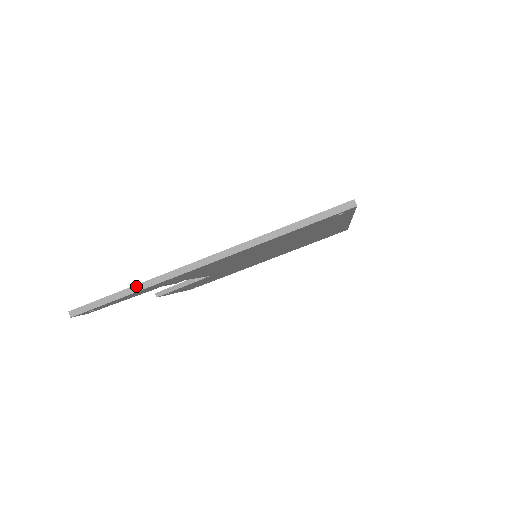
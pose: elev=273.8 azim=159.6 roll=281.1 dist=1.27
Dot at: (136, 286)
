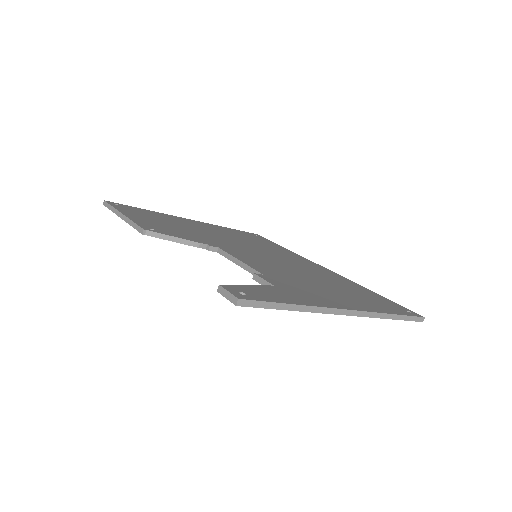
Dot at: (302, 306)
